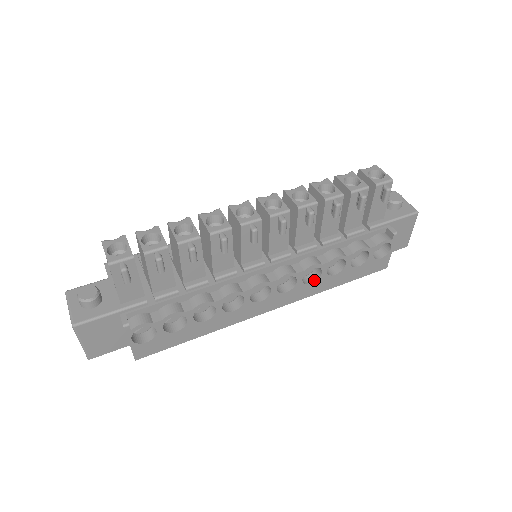
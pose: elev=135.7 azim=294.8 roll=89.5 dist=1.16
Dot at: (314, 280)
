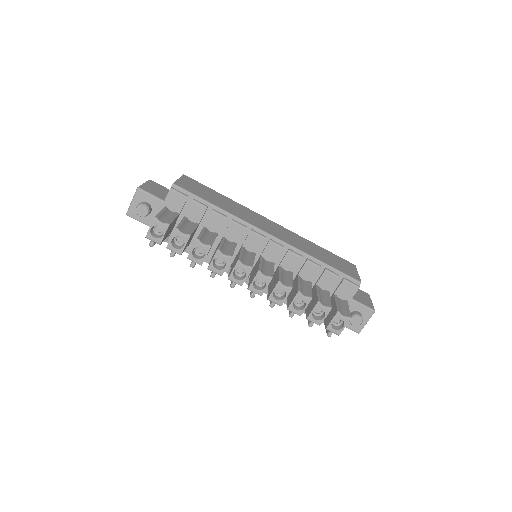
Dot at: occluded
